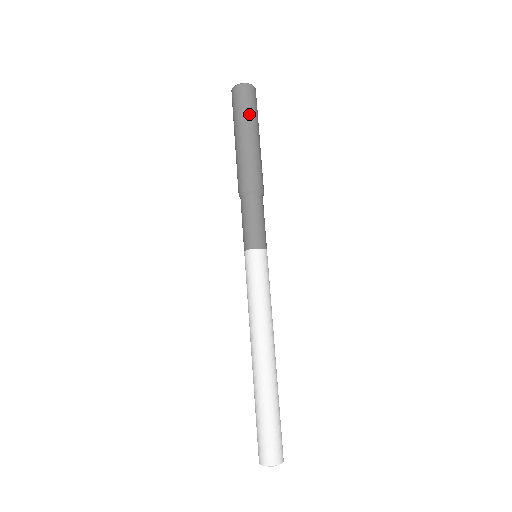
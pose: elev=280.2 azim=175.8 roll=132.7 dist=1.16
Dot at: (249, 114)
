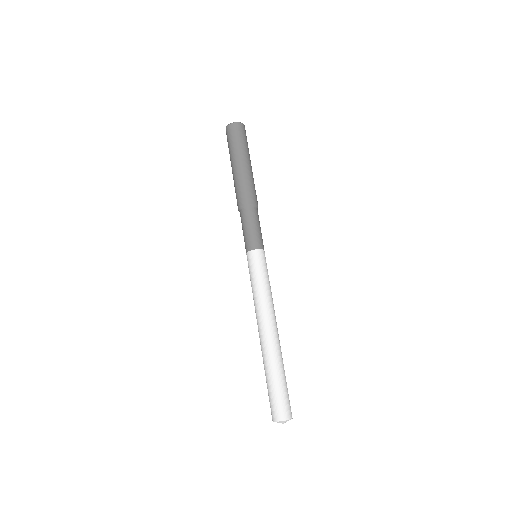
Dot at: (233, 147)
